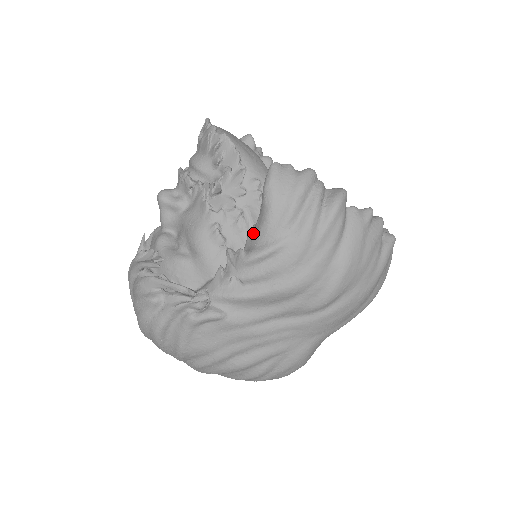
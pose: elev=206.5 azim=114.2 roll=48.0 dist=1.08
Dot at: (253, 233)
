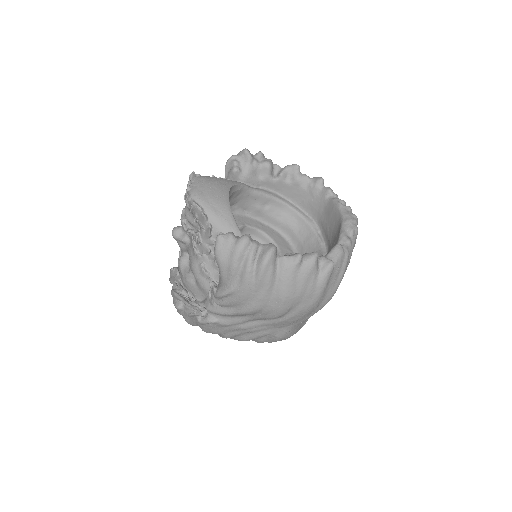
Dot at: occluded
